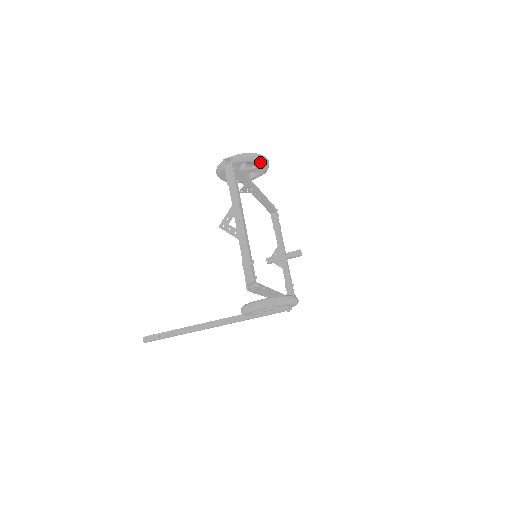
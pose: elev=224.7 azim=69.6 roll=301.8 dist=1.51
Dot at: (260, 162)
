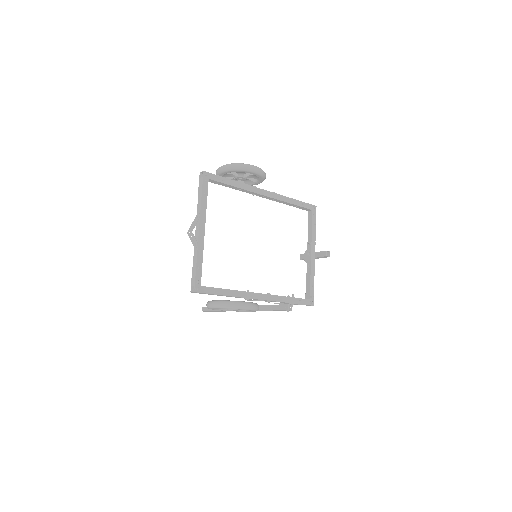
Dot at: (245, 171)
